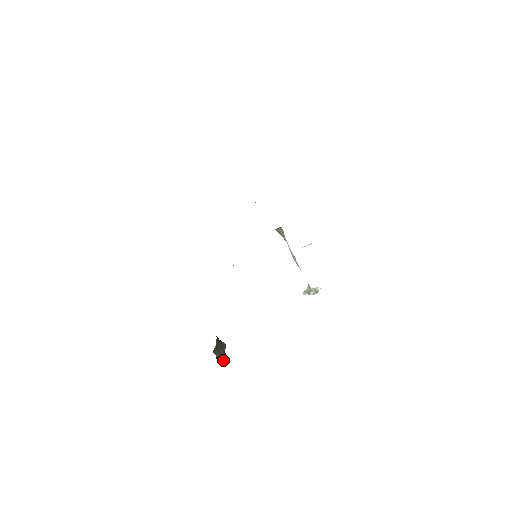
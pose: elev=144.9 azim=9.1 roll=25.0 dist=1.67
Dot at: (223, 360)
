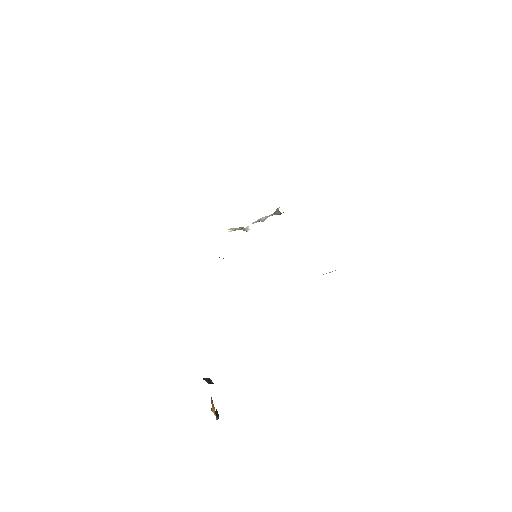
Dot at: occluded
